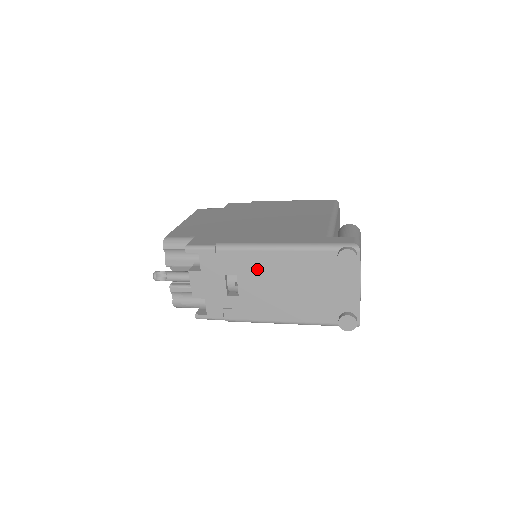
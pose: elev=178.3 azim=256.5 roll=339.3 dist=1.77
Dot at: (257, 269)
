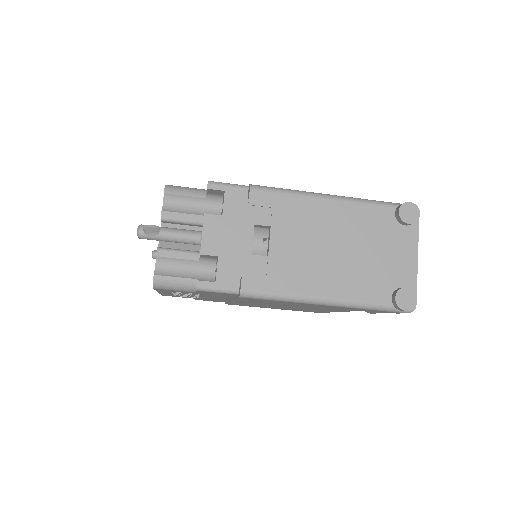
Dot at: (299, 220)
